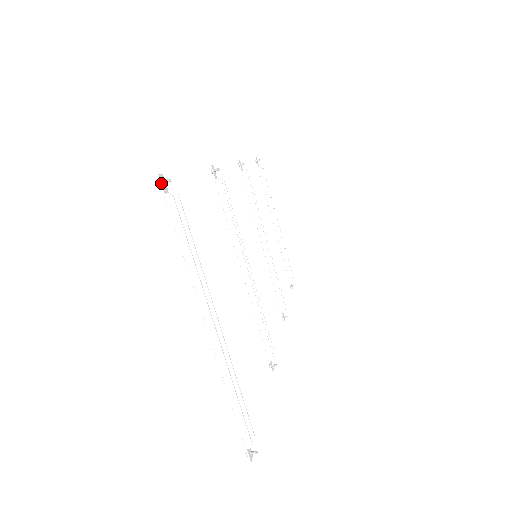
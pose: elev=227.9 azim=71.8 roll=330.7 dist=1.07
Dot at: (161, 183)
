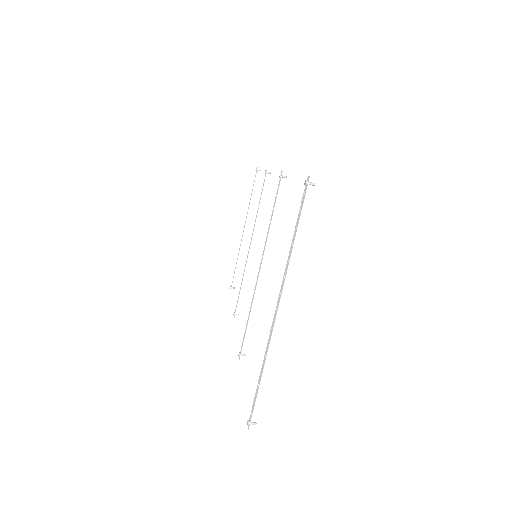
Dot at: (309, 183)
